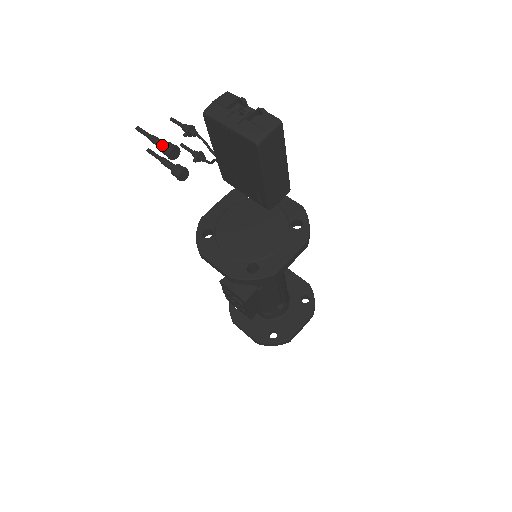
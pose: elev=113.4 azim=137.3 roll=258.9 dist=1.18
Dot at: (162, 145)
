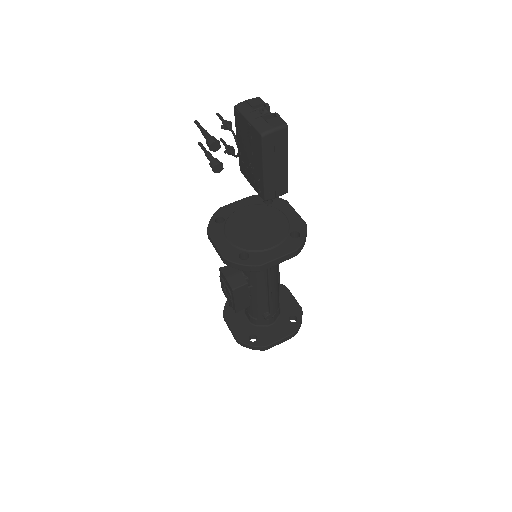
Dot at: (208, 137)
